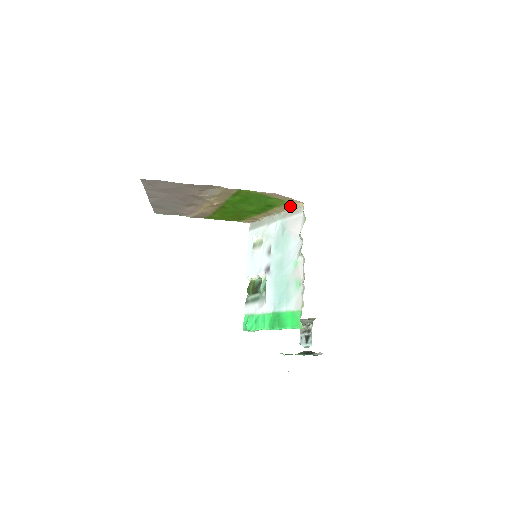
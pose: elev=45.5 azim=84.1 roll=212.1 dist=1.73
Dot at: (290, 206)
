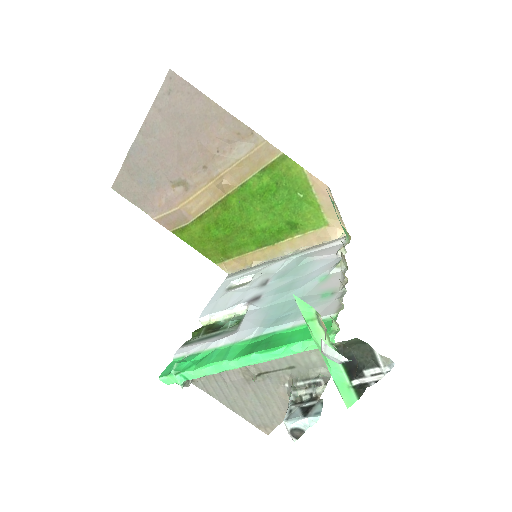
Dot at: (323, 234)
